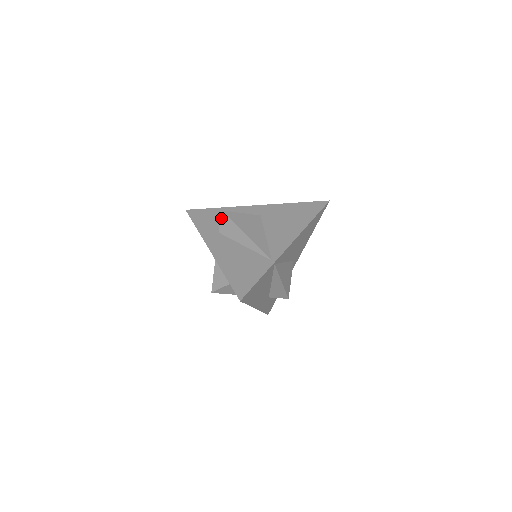
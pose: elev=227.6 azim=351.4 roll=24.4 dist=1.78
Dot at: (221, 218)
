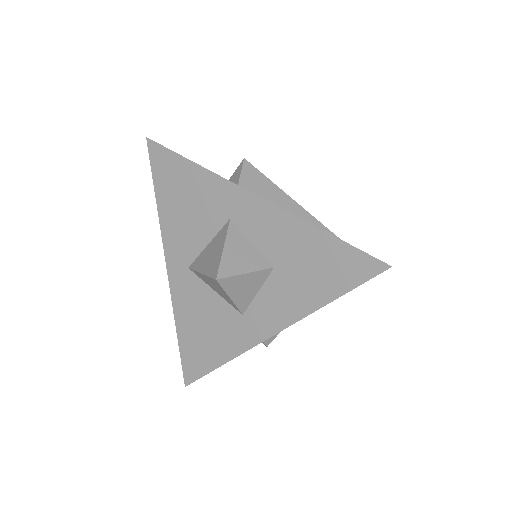
Dot at: (244, 168)
